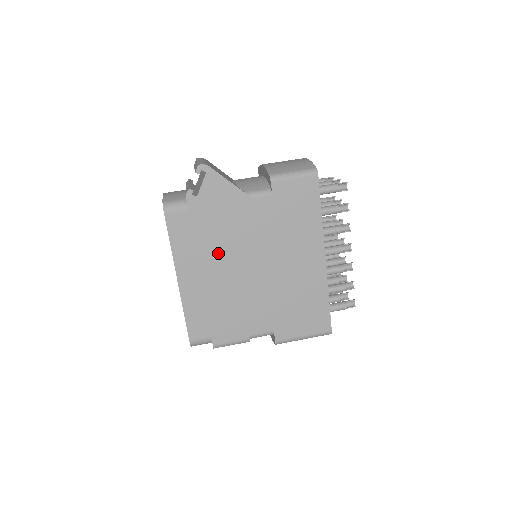
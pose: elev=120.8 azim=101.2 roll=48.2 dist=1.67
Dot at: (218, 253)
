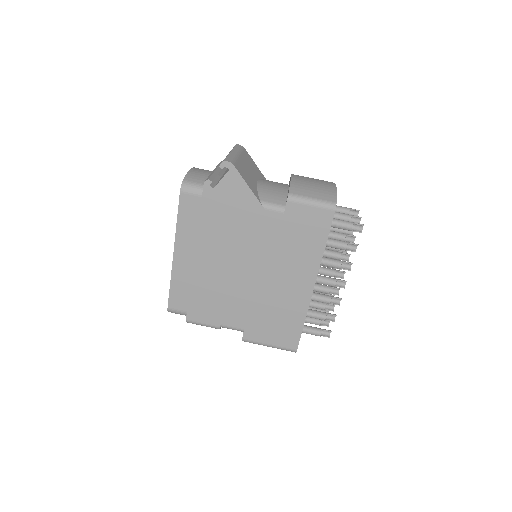
Dot at: (216, 245)
